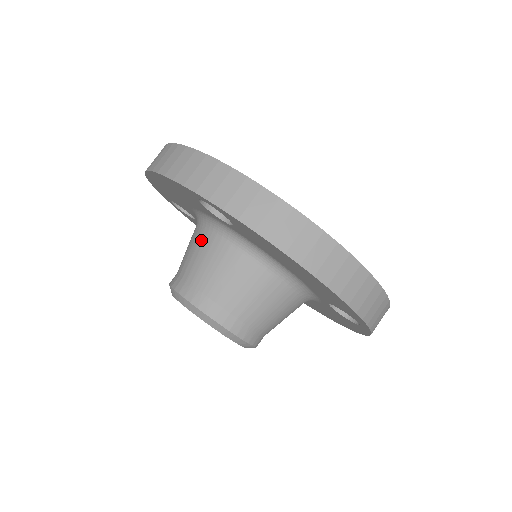
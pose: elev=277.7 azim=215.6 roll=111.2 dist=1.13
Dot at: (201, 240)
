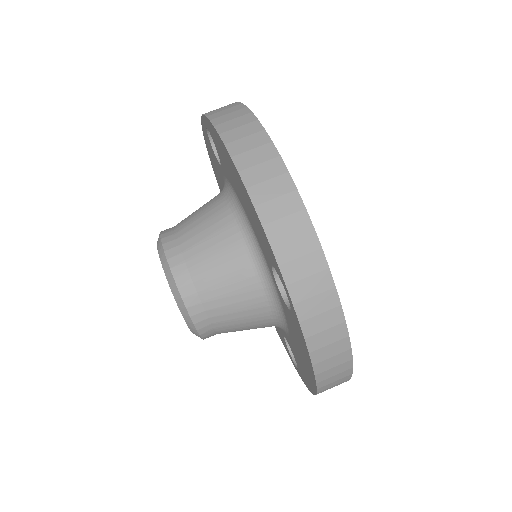
Dot at: occluded
